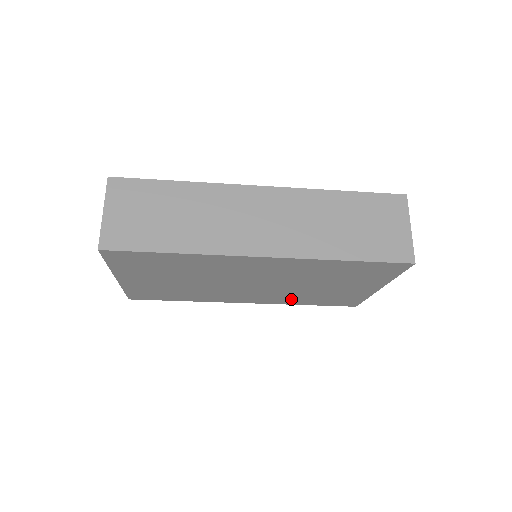
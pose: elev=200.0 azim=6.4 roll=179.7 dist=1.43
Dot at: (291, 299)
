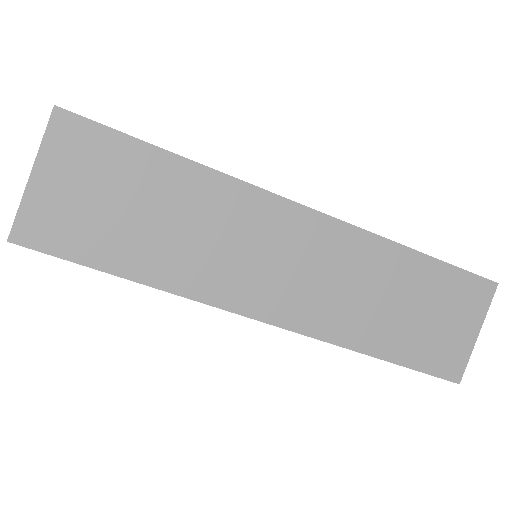
Dot at: occluded
